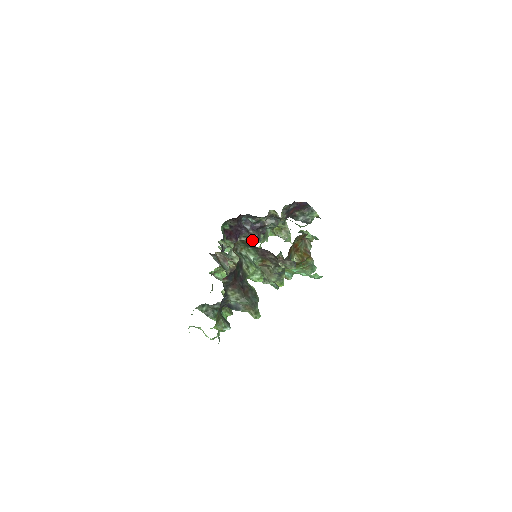
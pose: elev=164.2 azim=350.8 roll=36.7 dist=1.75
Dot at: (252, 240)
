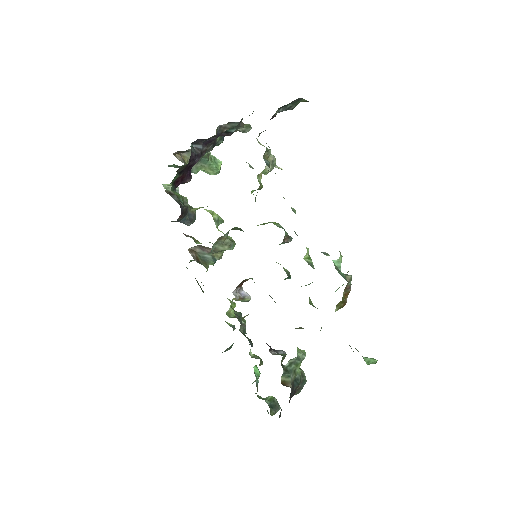
Dot at: occluded
